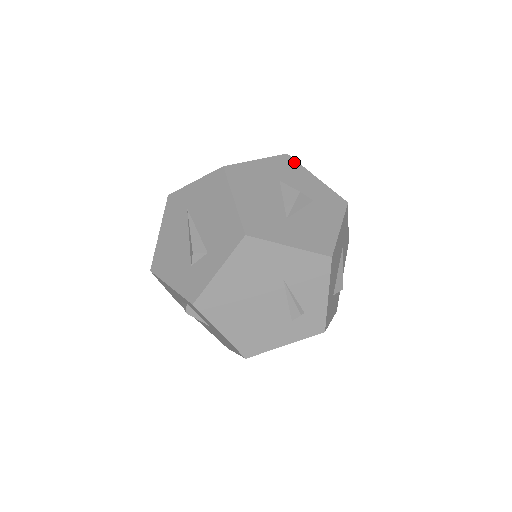
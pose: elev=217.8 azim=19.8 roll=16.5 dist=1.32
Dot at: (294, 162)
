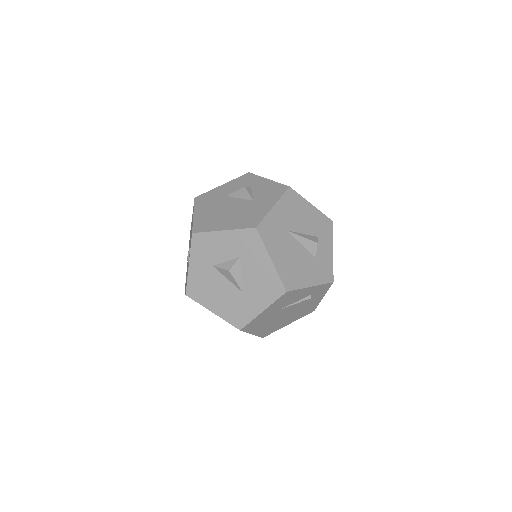
Dot at: (202, 236)
